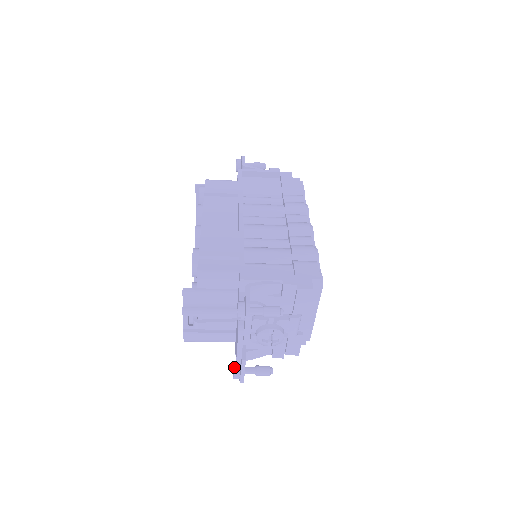
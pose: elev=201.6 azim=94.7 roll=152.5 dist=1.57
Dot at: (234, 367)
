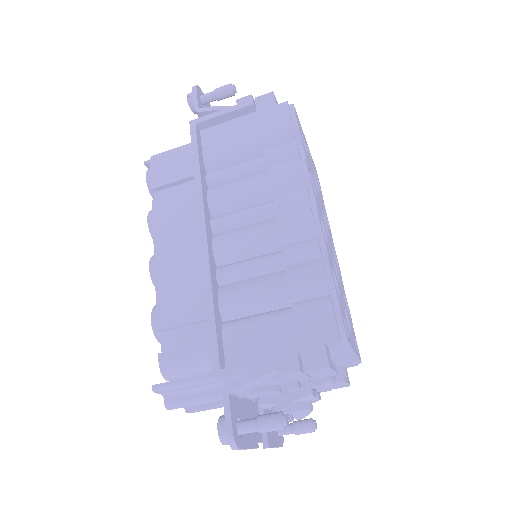
Dot at: occluded
